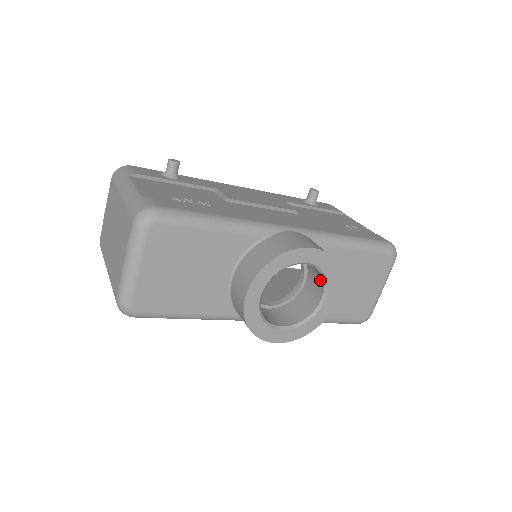
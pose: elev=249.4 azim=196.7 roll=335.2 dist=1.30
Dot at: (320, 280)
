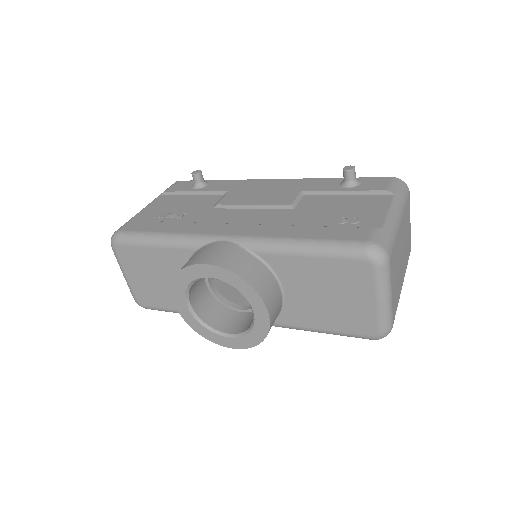
Dot at: occluded
